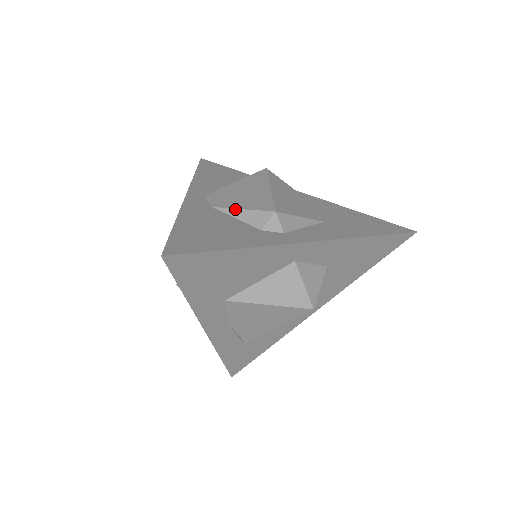
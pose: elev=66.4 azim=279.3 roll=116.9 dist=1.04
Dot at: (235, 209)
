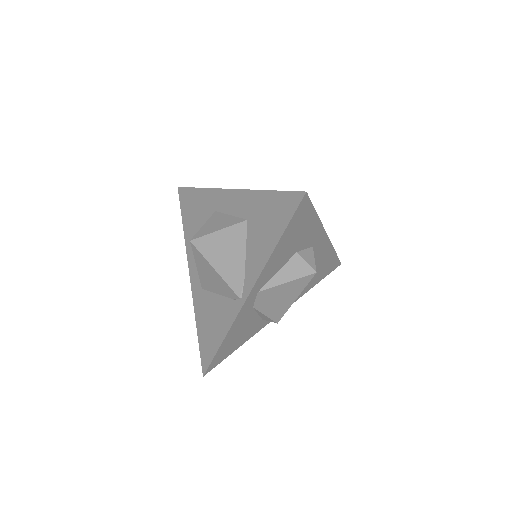
Dot at: (263, 314)
